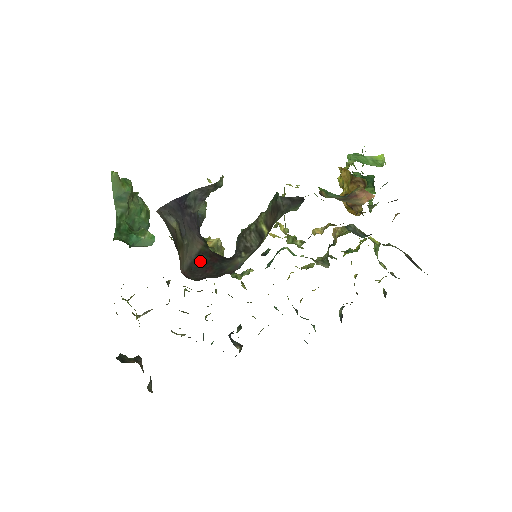
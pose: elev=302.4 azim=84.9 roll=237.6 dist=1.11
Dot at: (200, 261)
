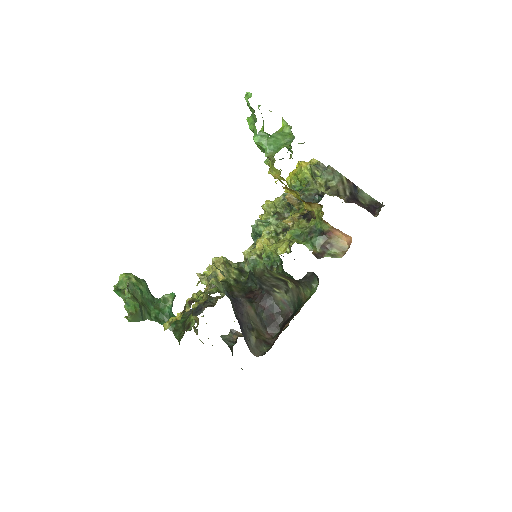
Dot at: (263, 318)
